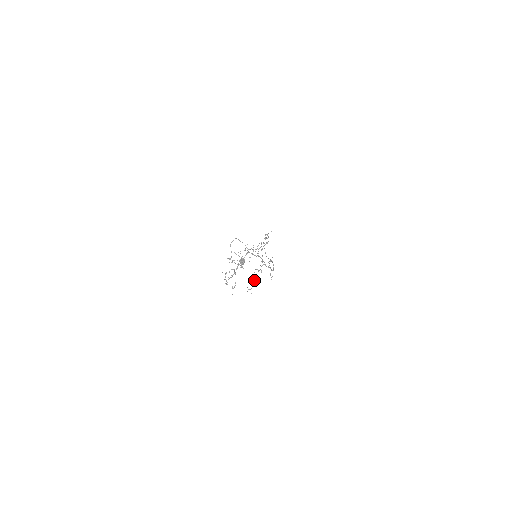
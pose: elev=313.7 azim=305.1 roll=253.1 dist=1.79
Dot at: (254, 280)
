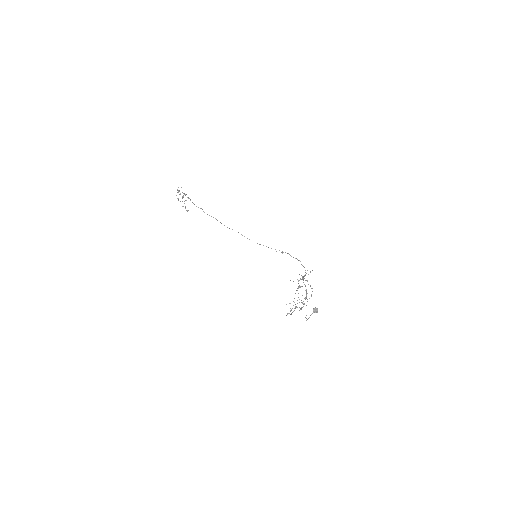
Dot at: occluded
